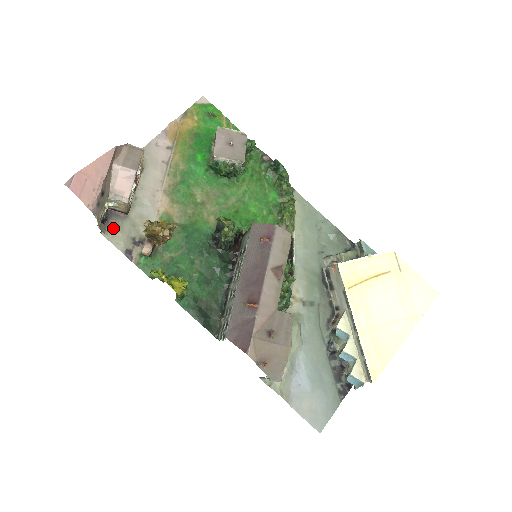
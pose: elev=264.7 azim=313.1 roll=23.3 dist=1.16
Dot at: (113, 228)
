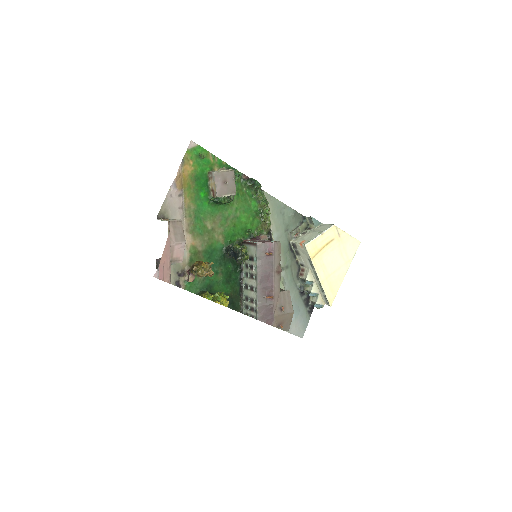
Dot at: occluded
